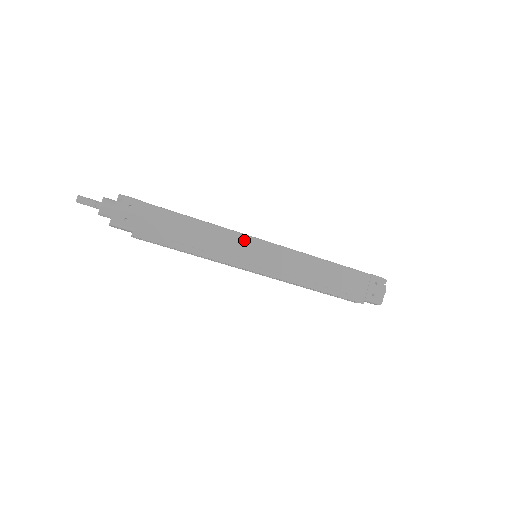
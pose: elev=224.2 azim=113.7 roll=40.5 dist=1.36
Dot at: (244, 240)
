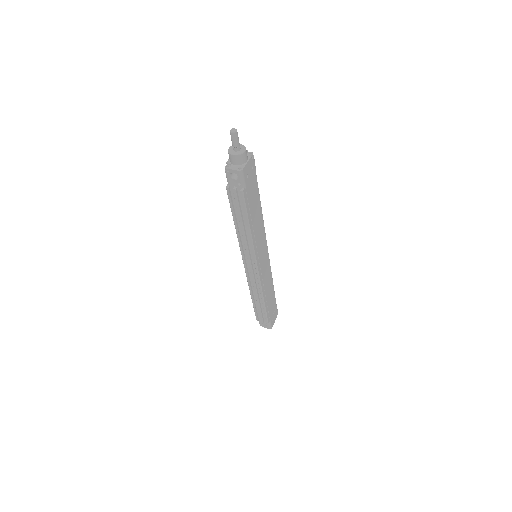
Dot at: (265, 241)
